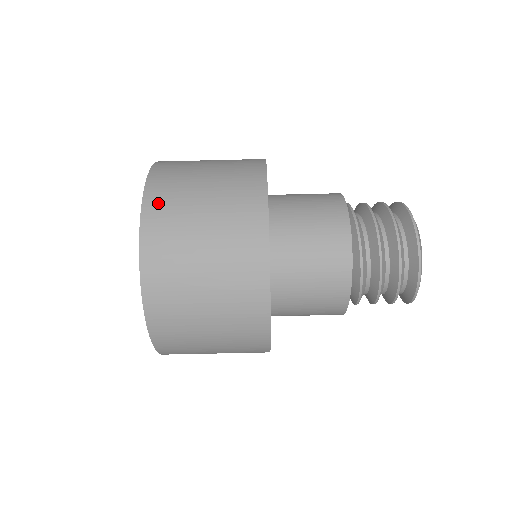
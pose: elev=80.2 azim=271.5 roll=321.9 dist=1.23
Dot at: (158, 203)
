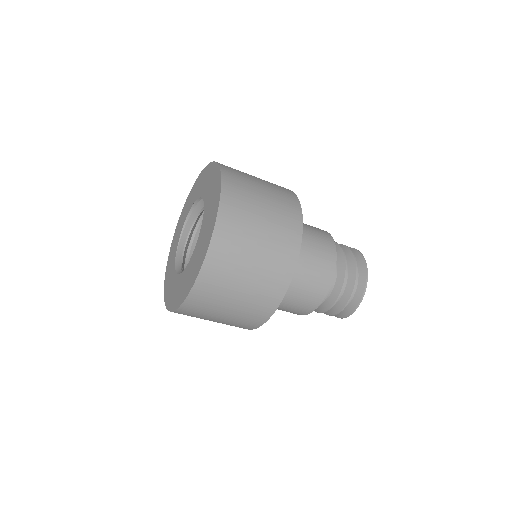
Dot at: (202, 294)
